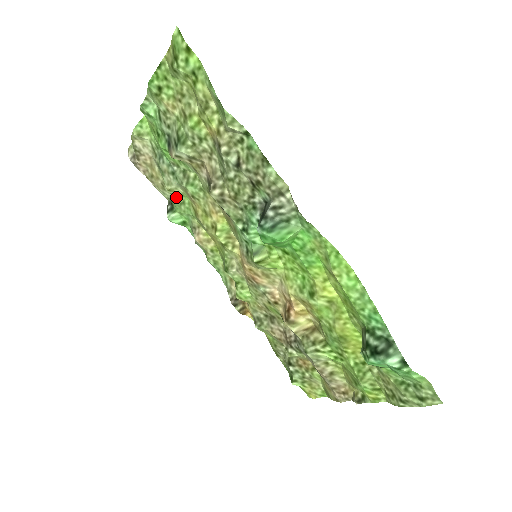
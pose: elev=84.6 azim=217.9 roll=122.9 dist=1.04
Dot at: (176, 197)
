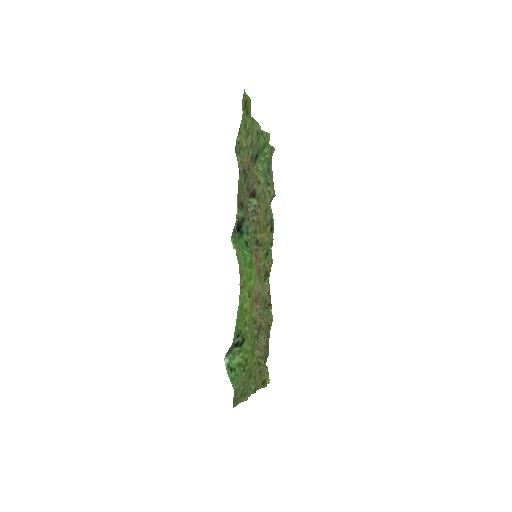
Dot at: (269, 195)
